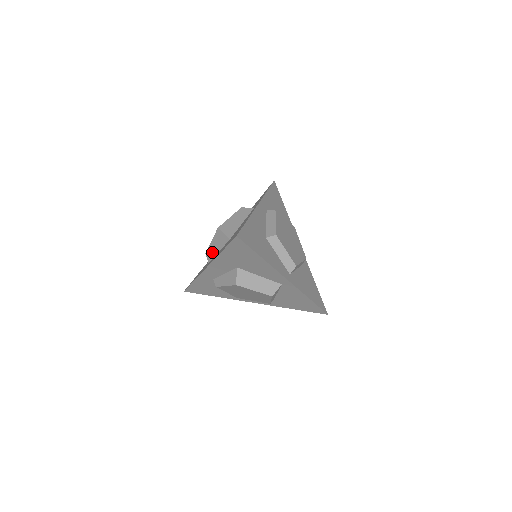
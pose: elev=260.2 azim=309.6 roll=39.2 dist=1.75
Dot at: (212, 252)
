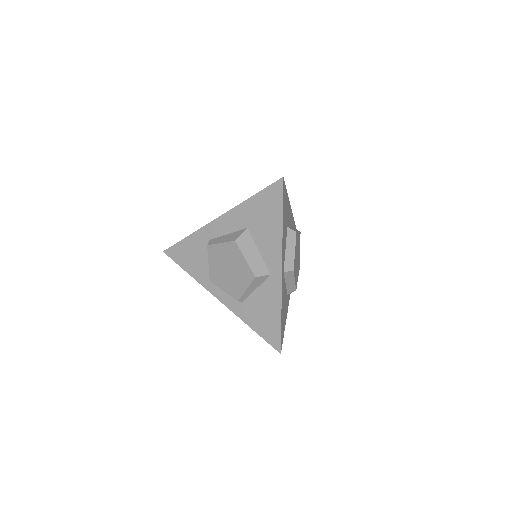
Dot at: occluded
